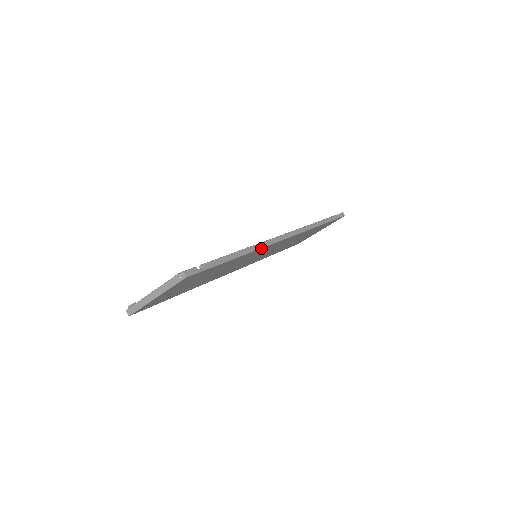
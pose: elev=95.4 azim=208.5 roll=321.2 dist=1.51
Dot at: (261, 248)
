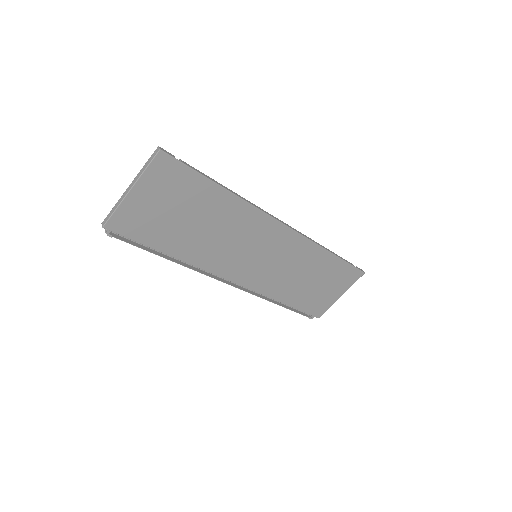
Dot at: (252, 206)
